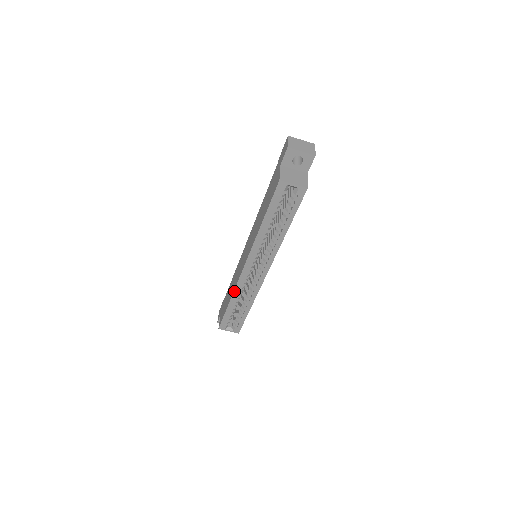
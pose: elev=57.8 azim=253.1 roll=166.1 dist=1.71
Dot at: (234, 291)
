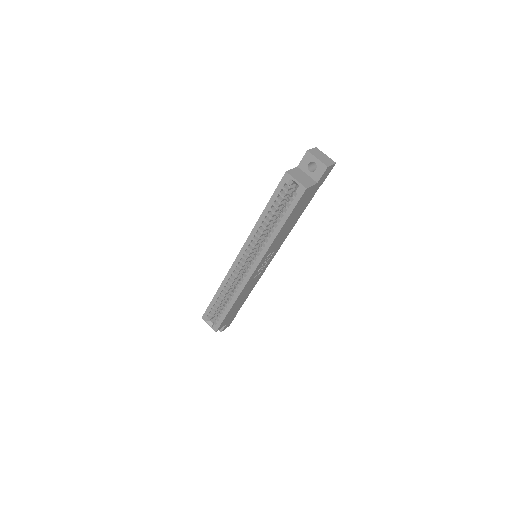
Dot at: (224, 279)
